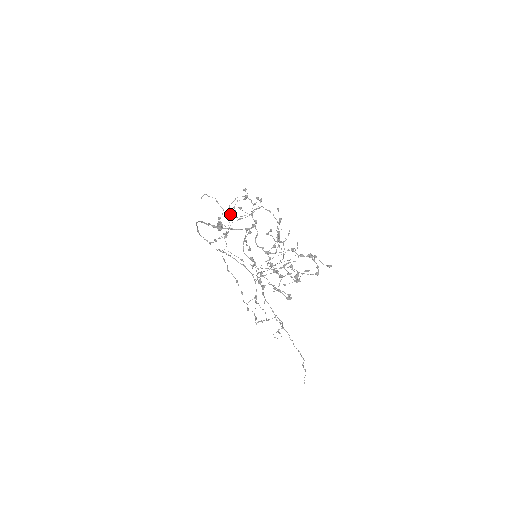
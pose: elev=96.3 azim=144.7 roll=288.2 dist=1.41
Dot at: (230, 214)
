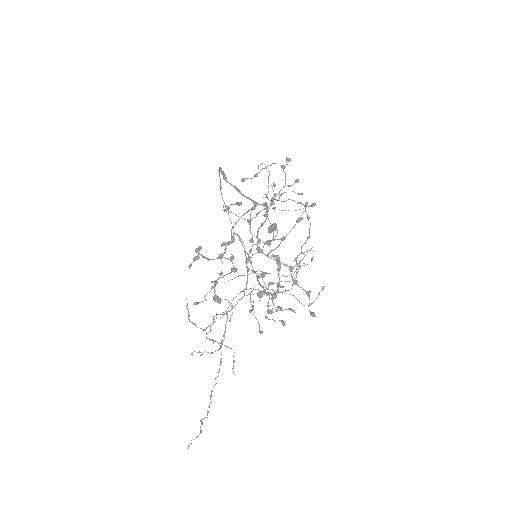
Dot at: occluded
